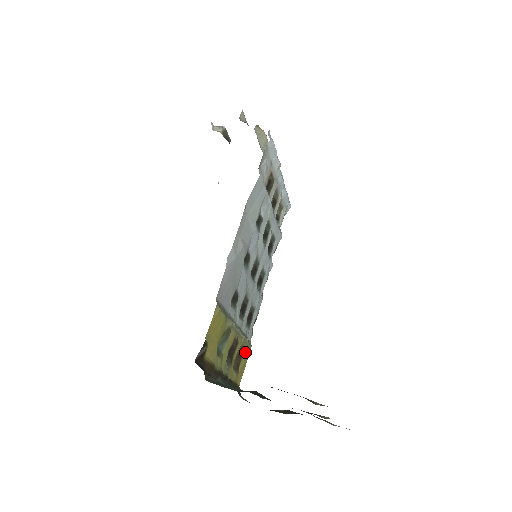
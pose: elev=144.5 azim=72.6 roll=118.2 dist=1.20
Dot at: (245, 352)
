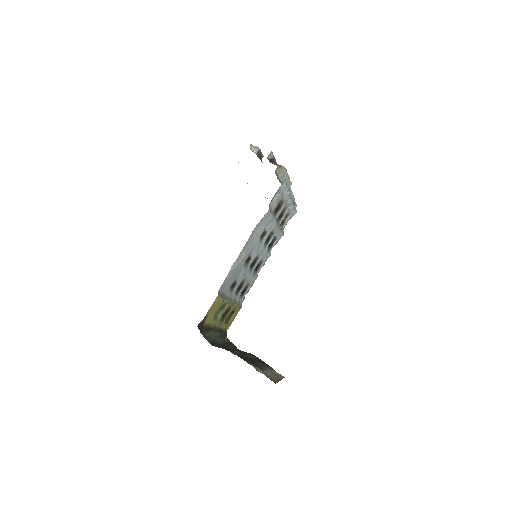
Dot at: (236, 311)
